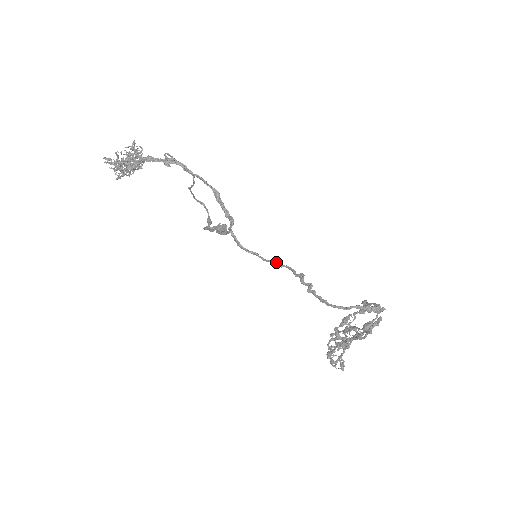
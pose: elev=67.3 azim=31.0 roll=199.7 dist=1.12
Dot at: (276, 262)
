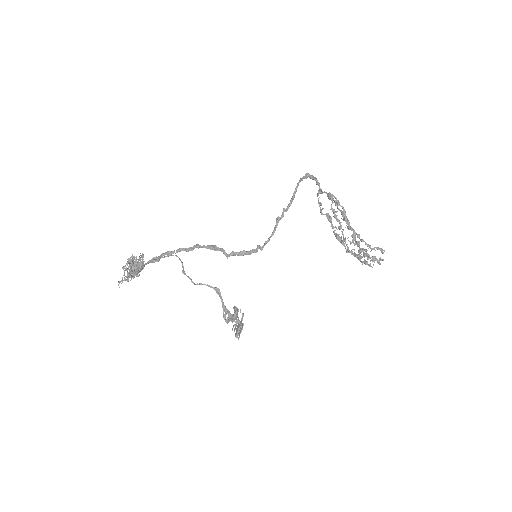
Dot at: (265, 242)
